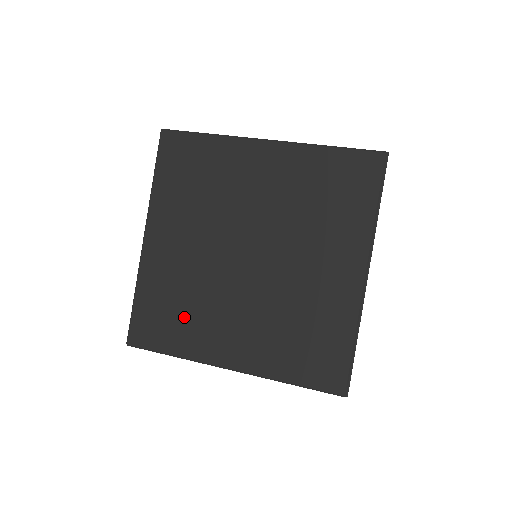
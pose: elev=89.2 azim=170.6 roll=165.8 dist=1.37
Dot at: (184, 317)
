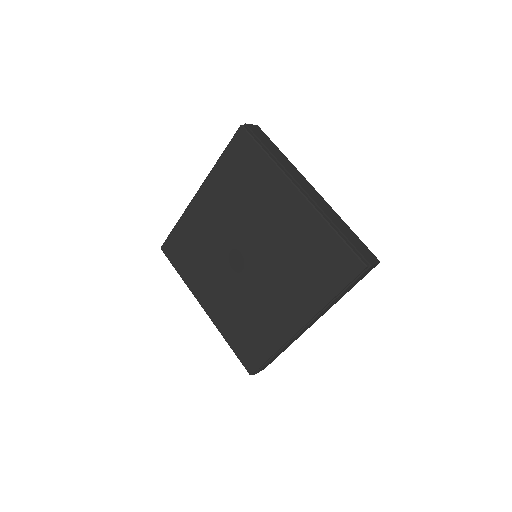
Dot at: (195, 260)
